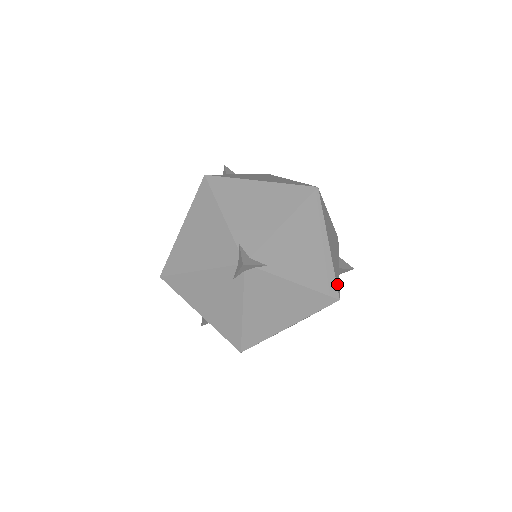
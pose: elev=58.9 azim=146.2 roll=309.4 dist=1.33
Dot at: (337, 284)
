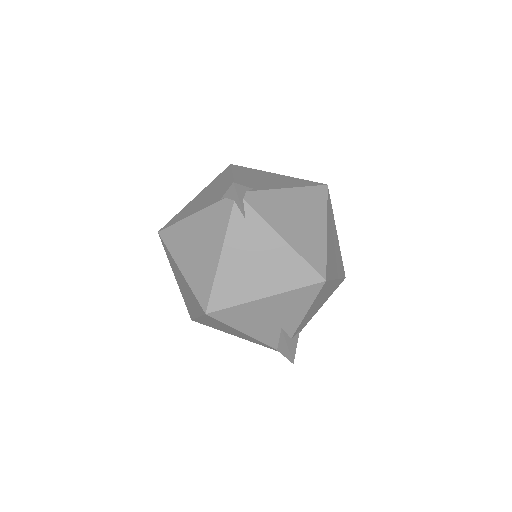
Dot at: occluded
